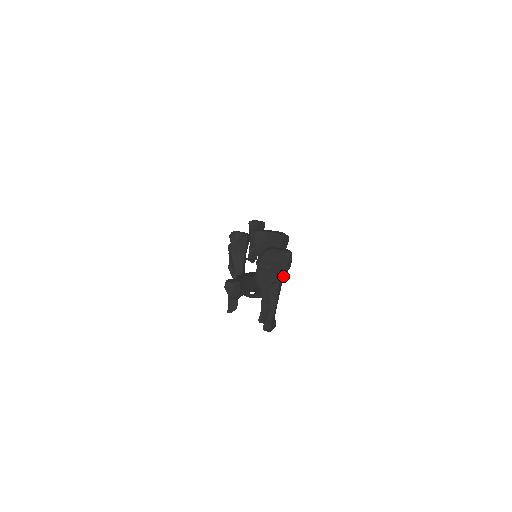
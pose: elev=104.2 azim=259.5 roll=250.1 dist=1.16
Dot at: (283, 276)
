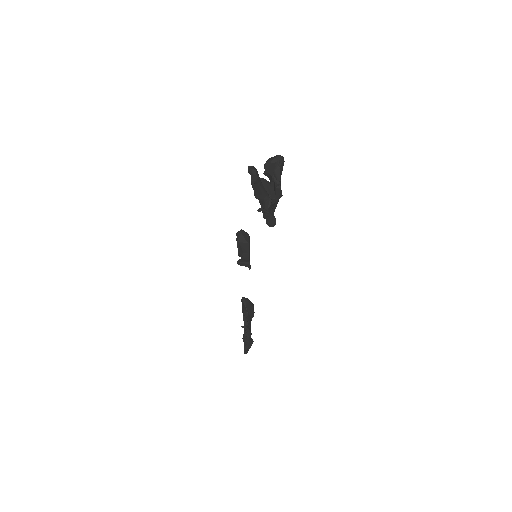
Dot at: (281, 165)
